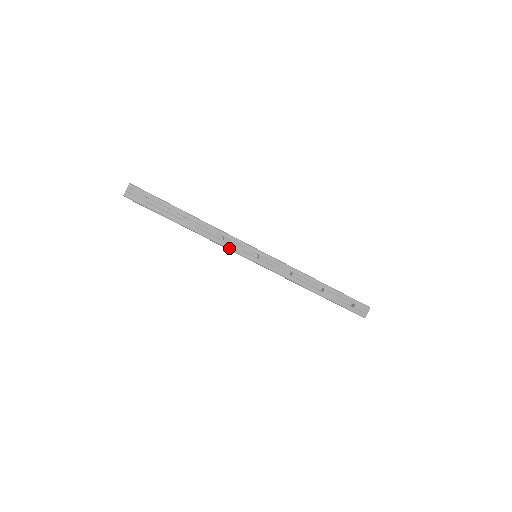
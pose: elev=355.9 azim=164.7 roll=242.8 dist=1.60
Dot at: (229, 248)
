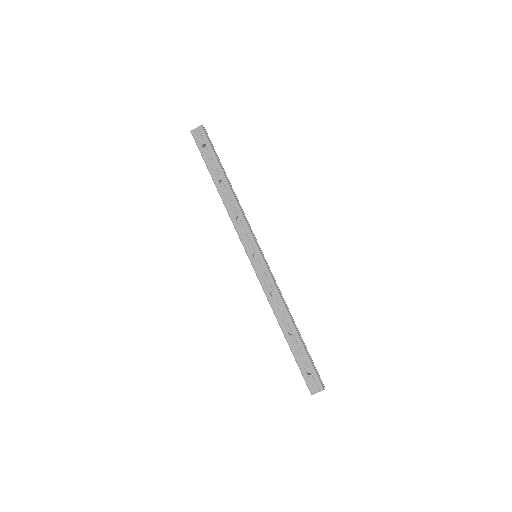
Dot at: (237, 231)
